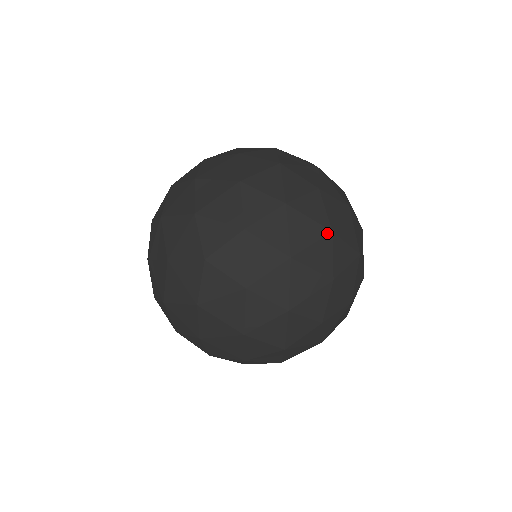
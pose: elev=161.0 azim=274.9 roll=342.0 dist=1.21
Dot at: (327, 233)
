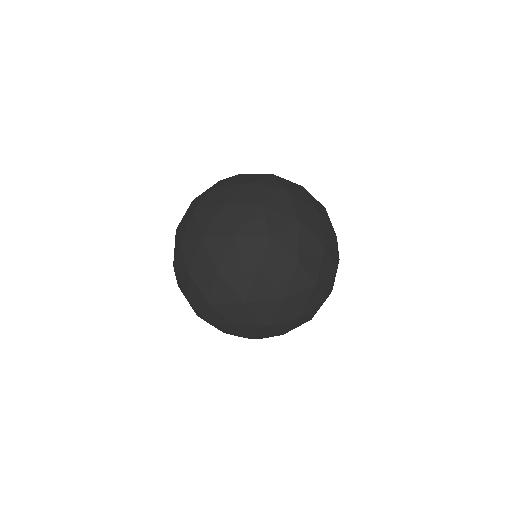
Dot at: (253, 270)
